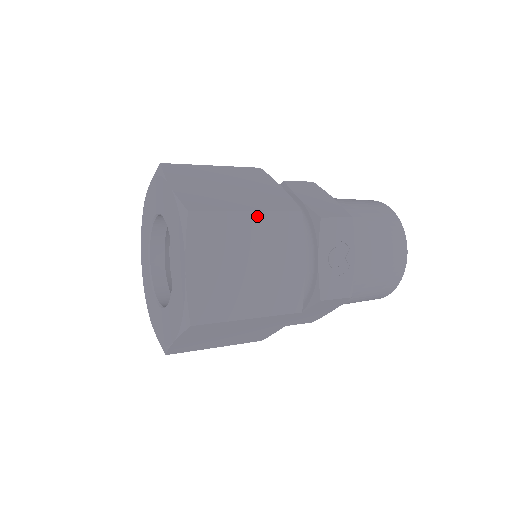
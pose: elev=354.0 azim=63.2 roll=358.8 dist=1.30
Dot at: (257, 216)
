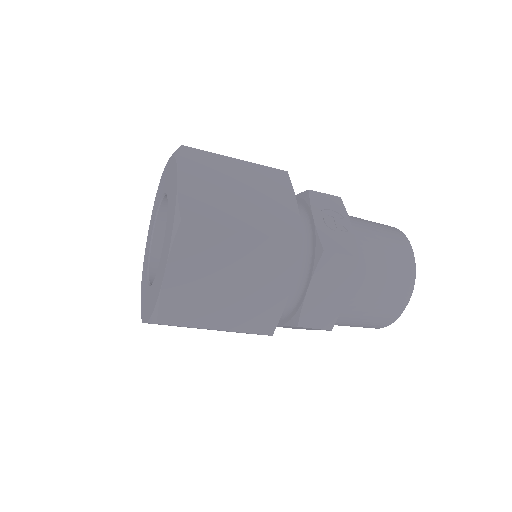
Dot at: (245, 164)
